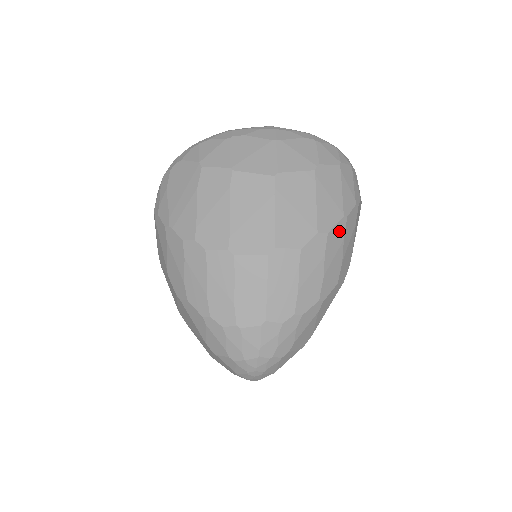
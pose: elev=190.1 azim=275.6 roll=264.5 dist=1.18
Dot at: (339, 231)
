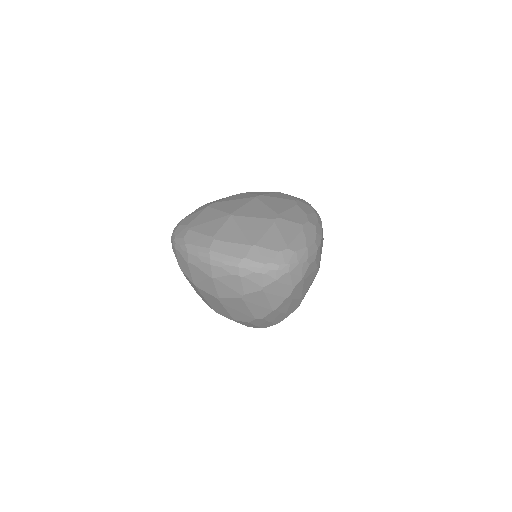
Dot at: (273, 314)
